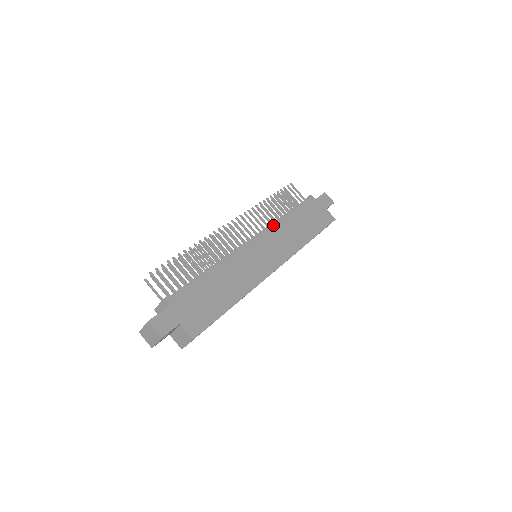
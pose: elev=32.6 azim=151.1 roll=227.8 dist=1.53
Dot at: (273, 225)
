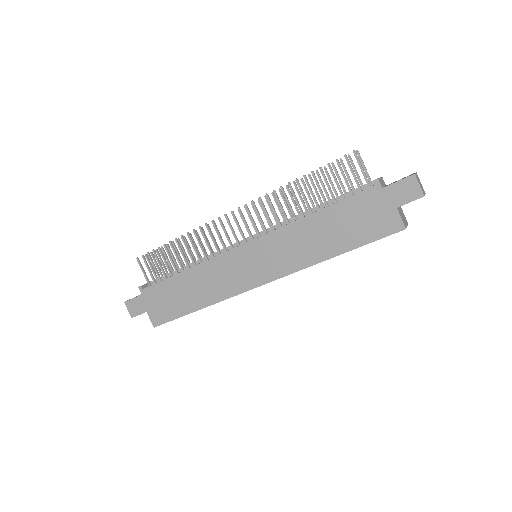
Dot at: (280, 227)
